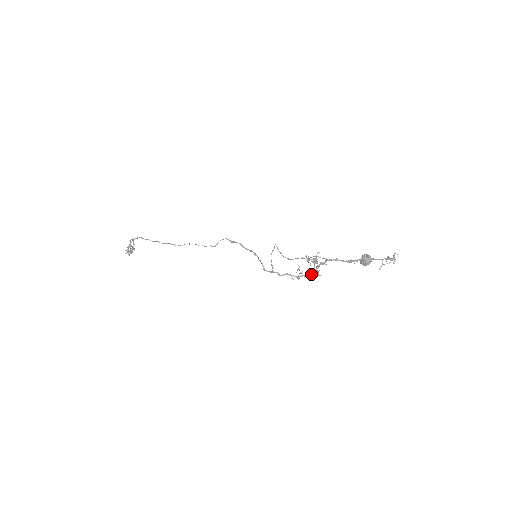
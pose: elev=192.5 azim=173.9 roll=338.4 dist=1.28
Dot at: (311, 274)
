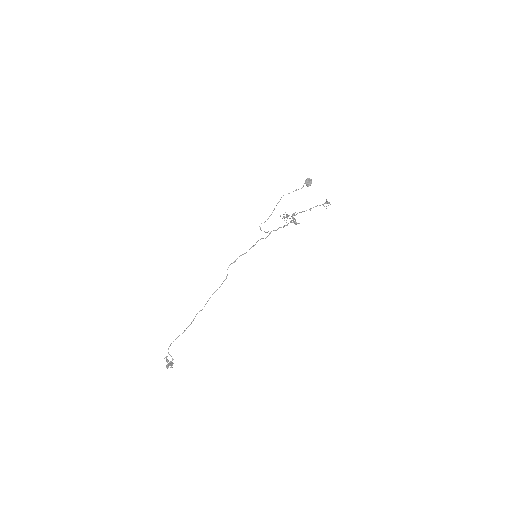
Dot at: (292, 220)
